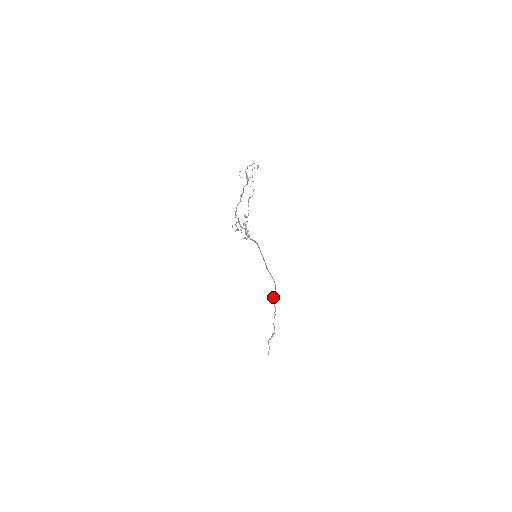
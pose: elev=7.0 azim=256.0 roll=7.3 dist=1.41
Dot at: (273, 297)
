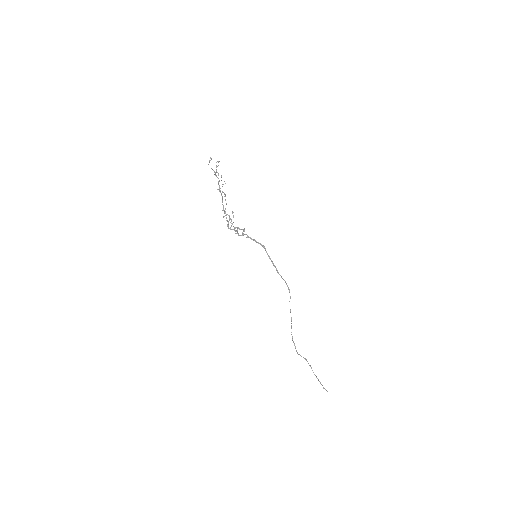
Dot at: occluded
